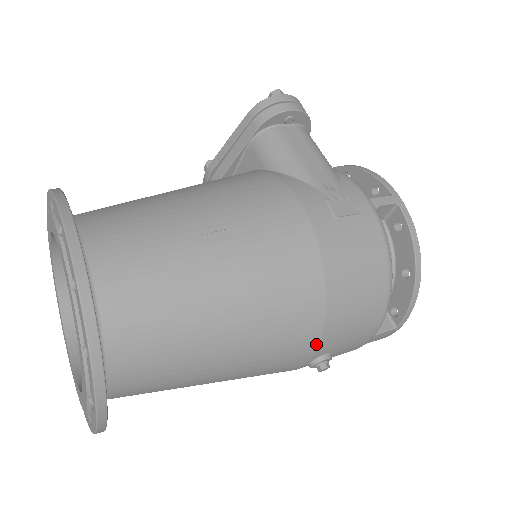
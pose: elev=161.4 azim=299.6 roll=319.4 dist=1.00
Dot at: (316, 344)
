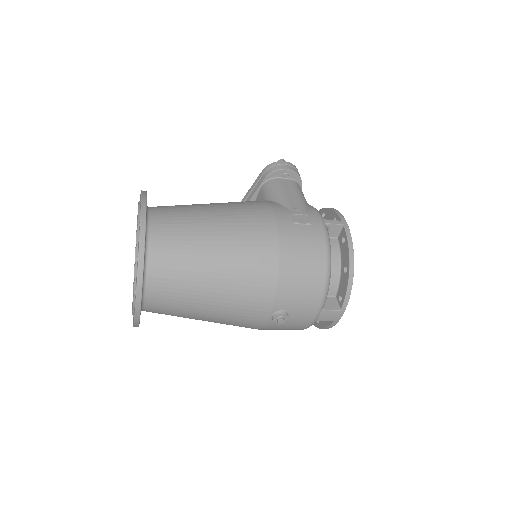
Dot at: (273, 297)
